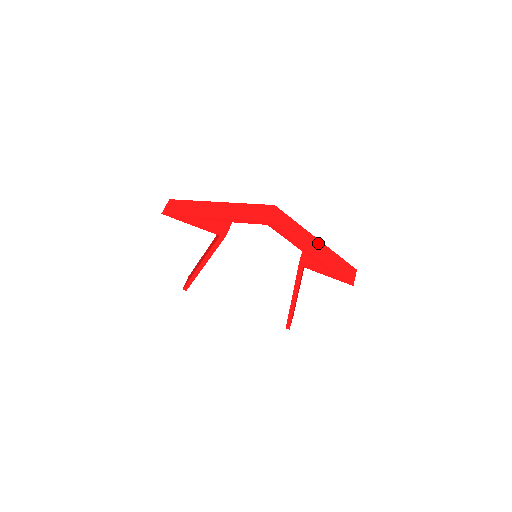
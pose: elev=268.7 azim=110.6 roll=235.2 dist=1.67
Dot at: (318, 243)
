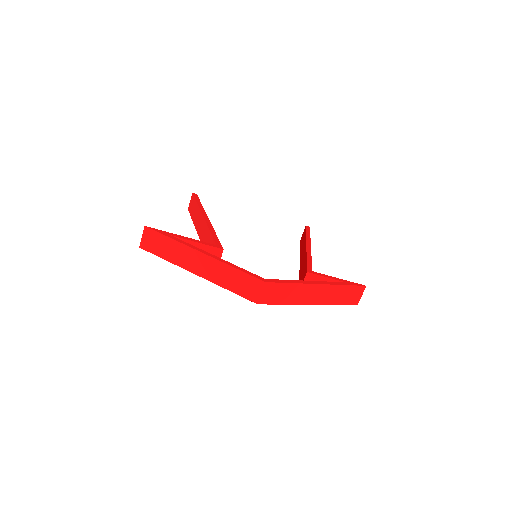
Dot at: (320, 288)
